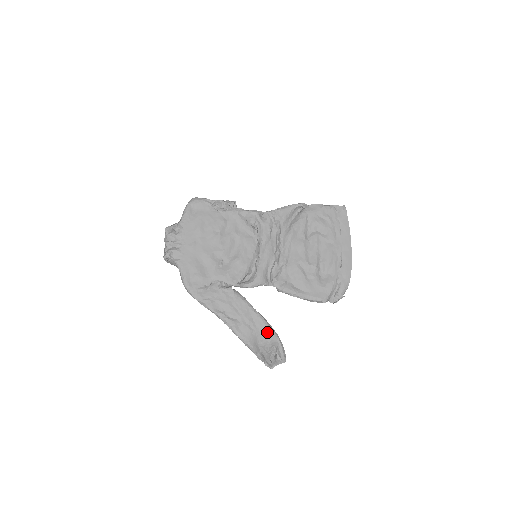
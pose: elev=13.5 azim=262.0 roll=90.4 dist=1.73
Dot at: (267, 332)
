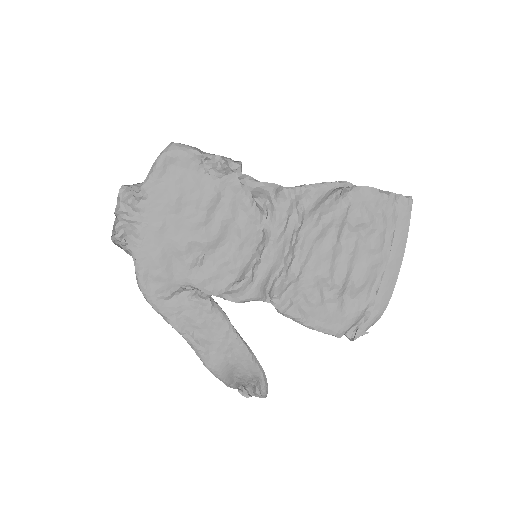
Dot at: (249, 366)
